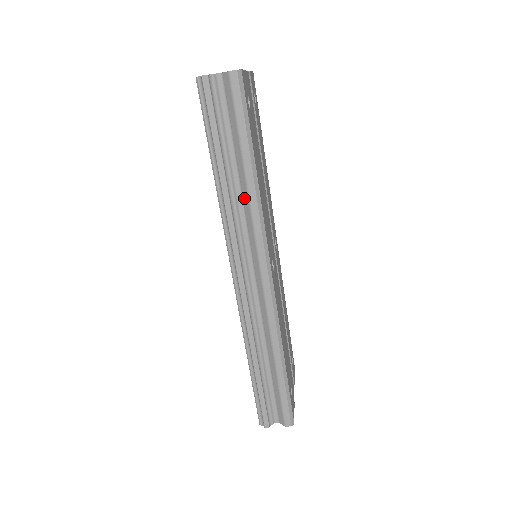
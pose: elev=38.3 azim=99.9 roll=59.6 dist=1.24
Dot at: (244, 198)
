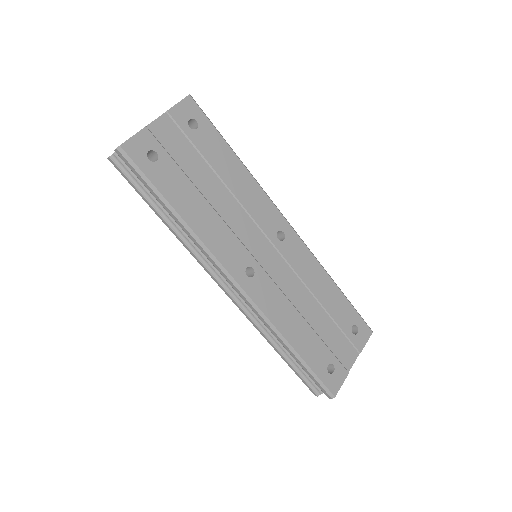
Dot at: occluded
